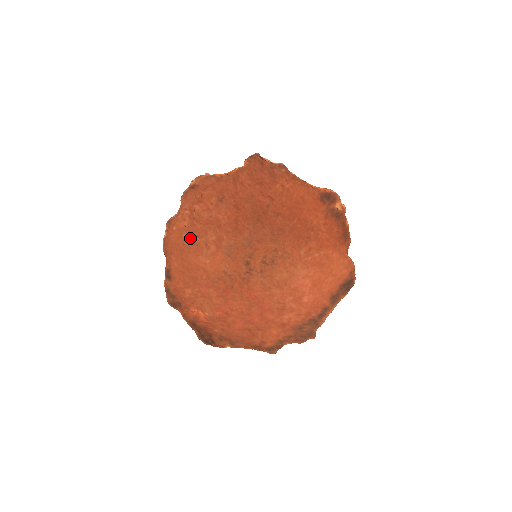
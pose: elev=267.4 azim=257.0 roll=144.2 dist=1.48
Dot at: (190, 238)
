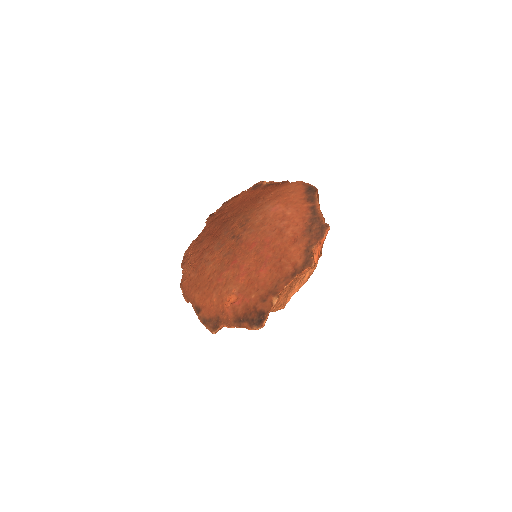
Dot at: (195, 272)
